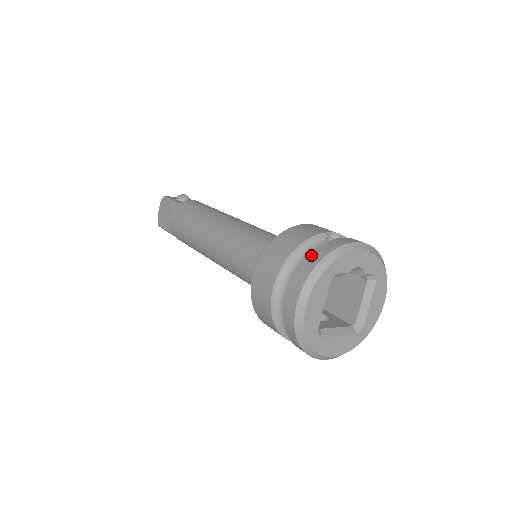
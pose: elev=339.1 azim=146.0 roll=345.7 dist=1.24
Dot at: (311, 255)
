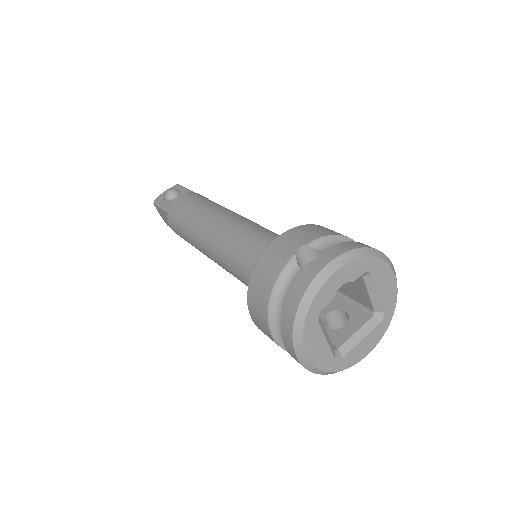
Dot at: (285, 306)
